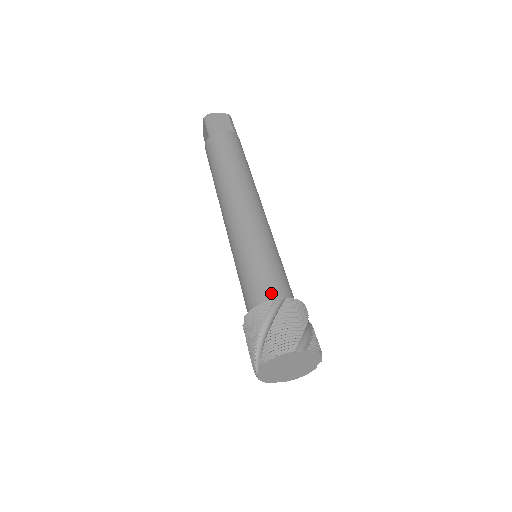
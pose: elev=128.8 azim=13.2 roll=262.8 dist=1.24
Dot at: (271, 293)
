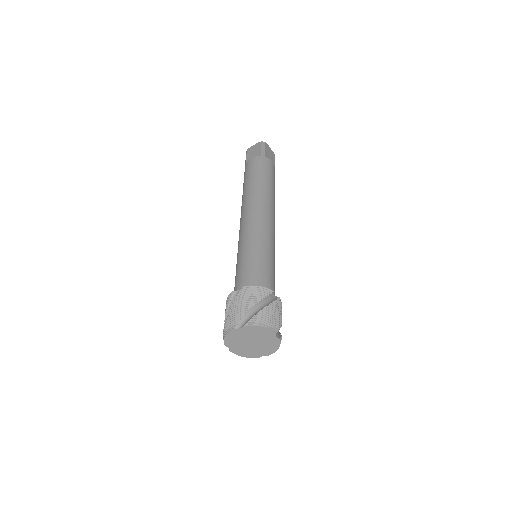
Dot at: (240, 285)
